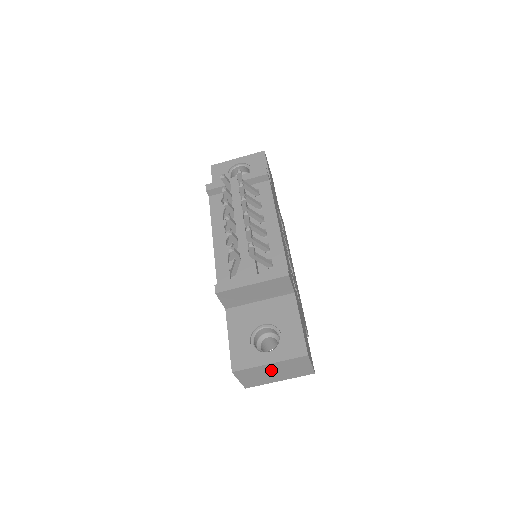
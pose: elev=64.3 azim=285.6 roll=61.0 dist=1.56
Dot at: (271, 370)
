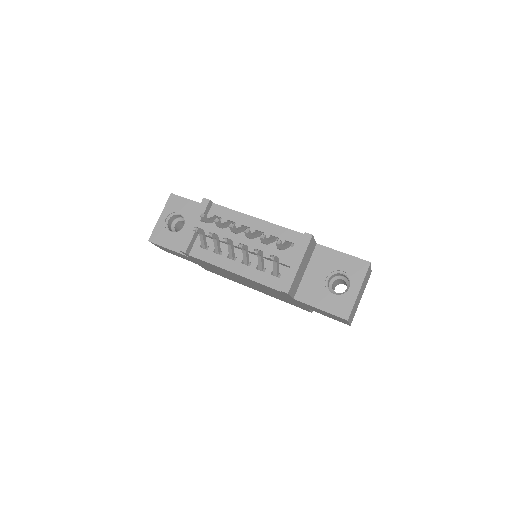
Dot at: (359, 295)
